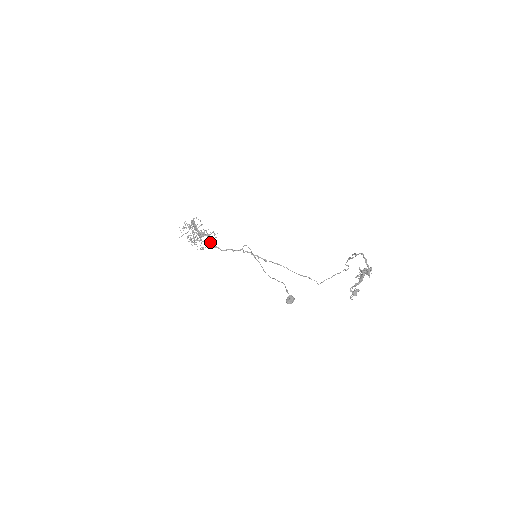
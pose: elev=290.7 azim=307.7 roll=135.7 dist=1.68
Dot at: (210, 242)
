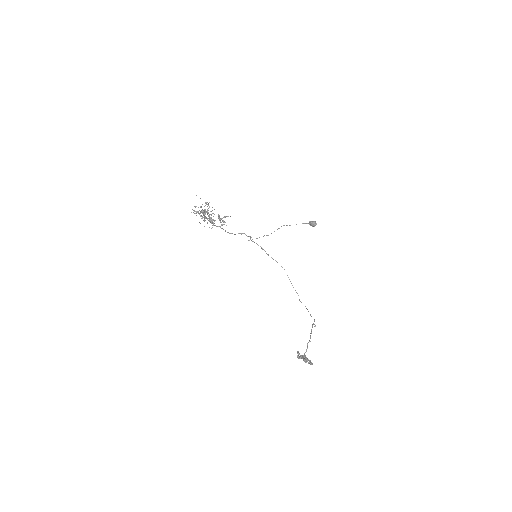
Dot at: occluded
